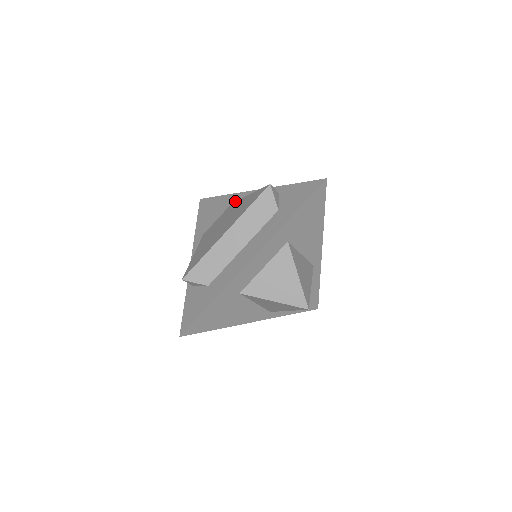
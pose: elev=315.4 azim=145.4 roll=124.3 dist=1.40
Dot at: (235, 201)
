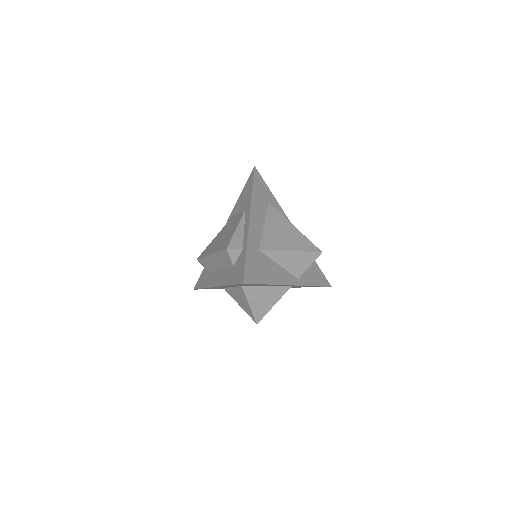
Dot at: (246, 211)
